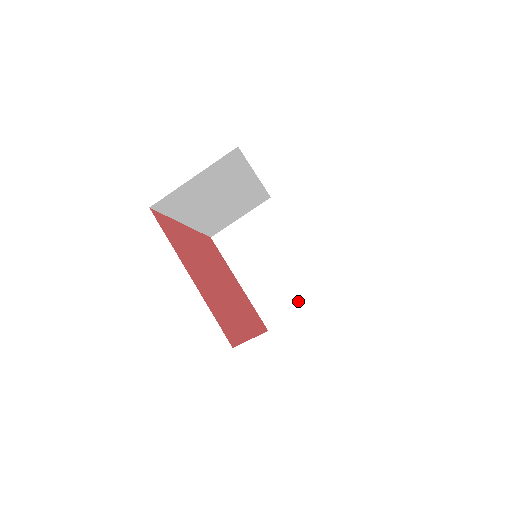
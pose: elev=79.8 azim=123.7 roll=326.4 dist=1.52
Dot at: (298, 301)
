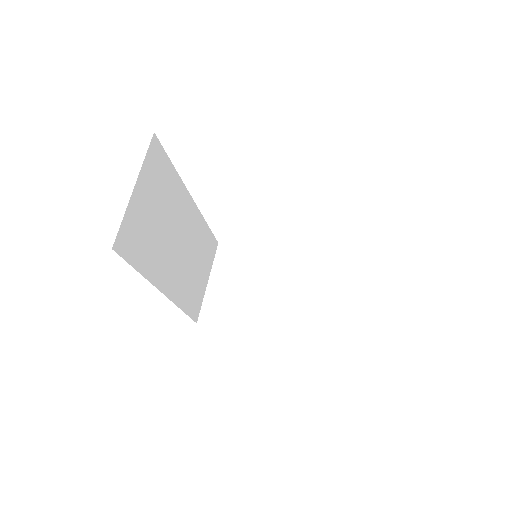
Dot at: (328, 297)
